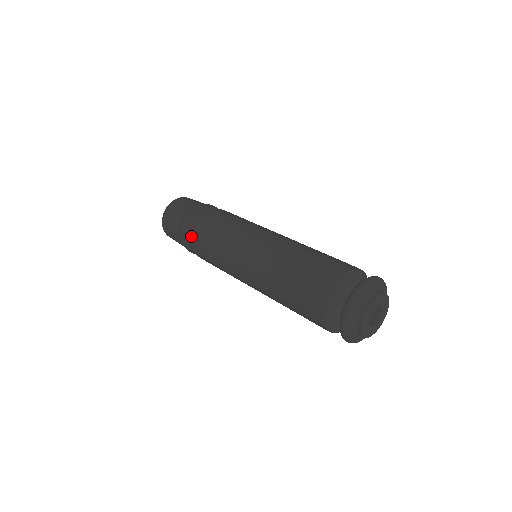
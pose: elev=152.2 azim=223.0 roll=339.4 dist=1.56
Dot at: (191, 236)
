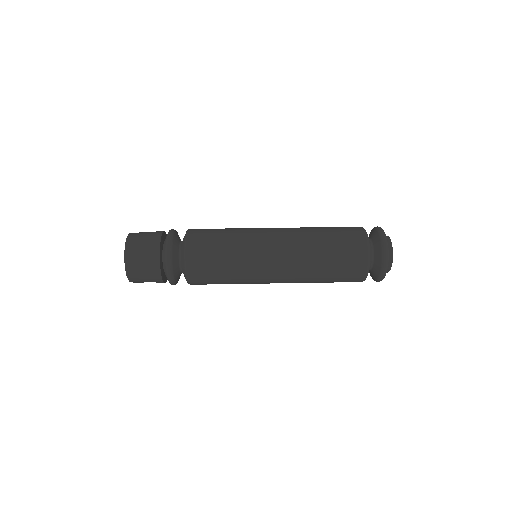
Dot at: (186, 242)
